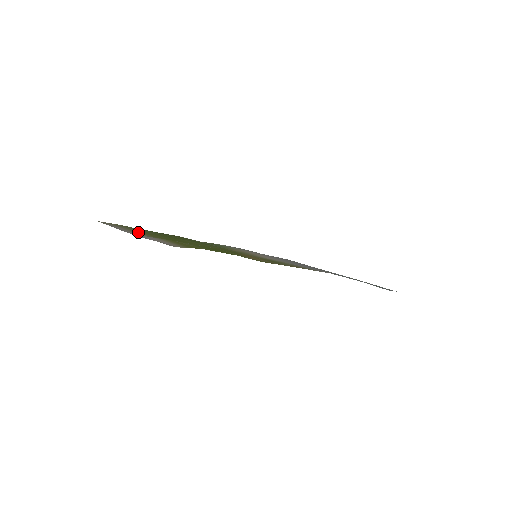
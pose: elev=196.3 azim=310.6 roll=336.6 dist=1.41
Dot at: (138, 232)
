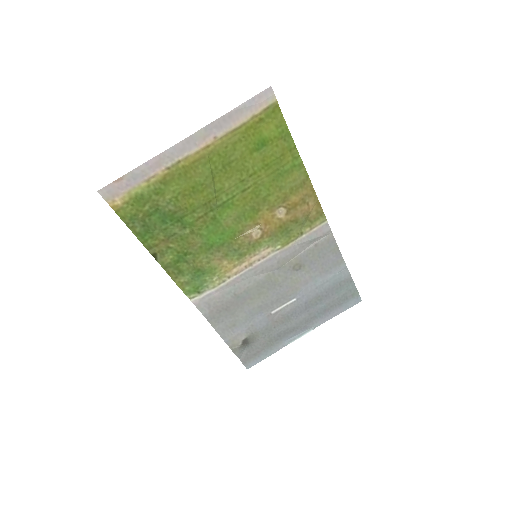
Dot at: (179, 166)
